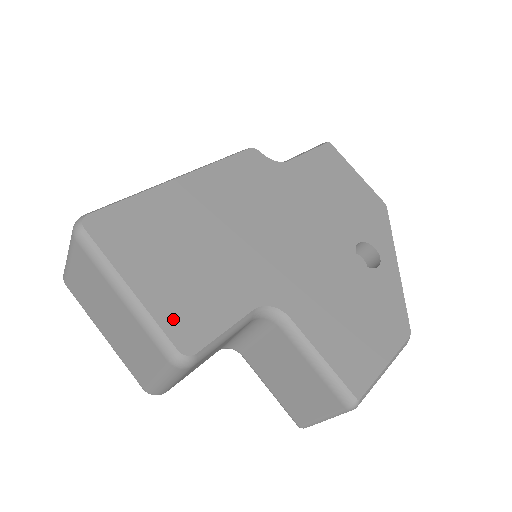
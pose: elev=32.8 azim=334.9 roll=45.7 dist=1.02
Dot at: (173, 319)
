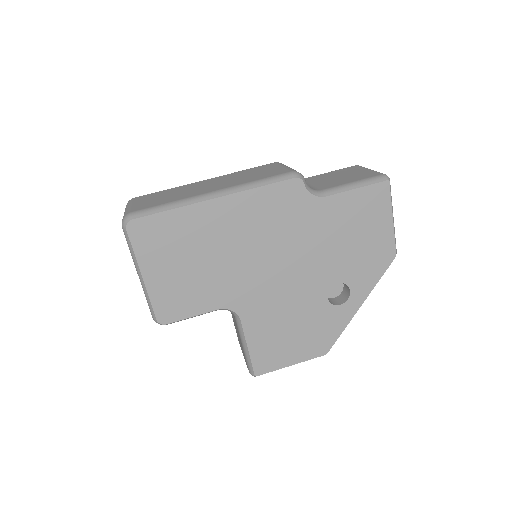
Dot at: (161, 302)
